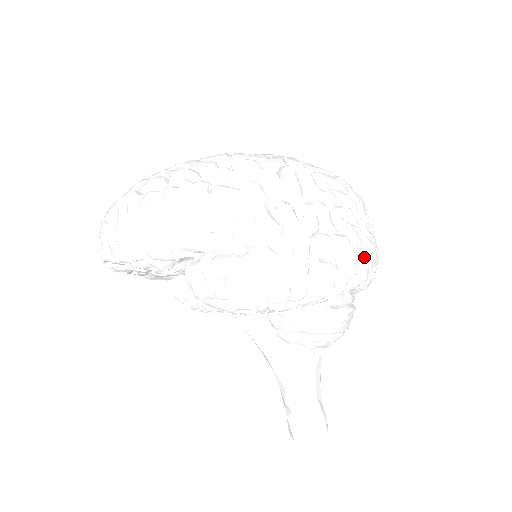
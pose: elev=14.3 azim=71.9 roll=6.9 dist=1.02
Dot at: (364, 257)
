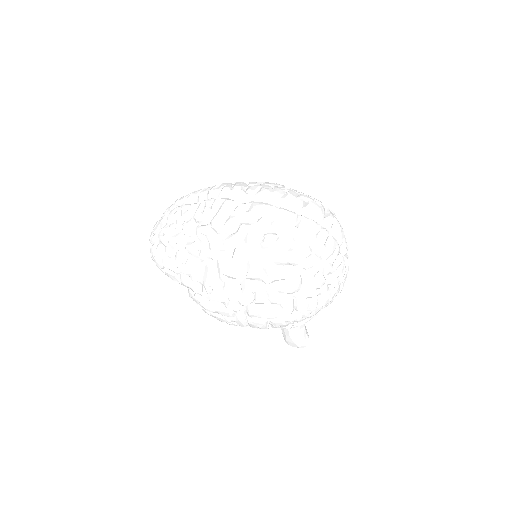
Dot at: (295, 314)
